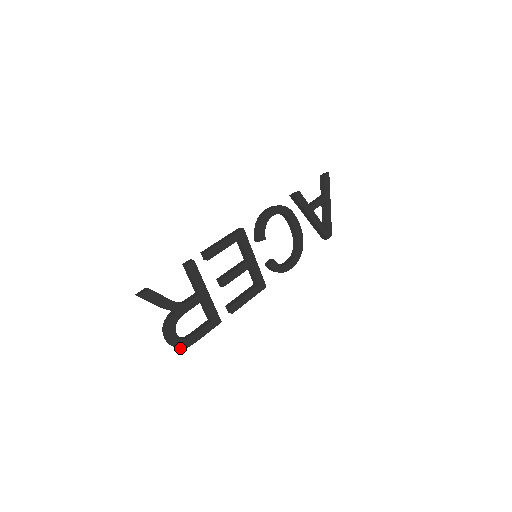
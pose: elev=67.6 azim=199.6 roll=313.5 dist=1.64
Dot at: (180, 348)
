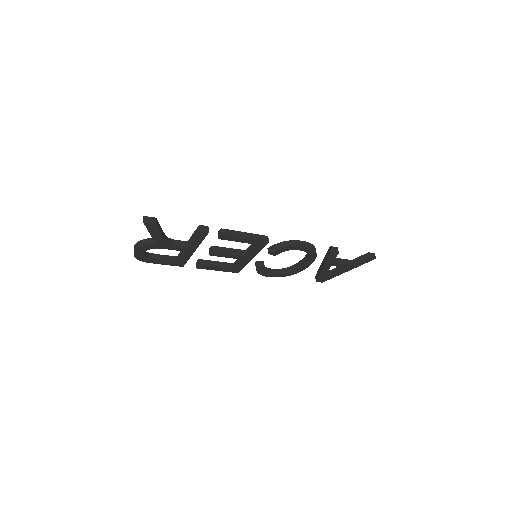
Dot at: (138, 259)
